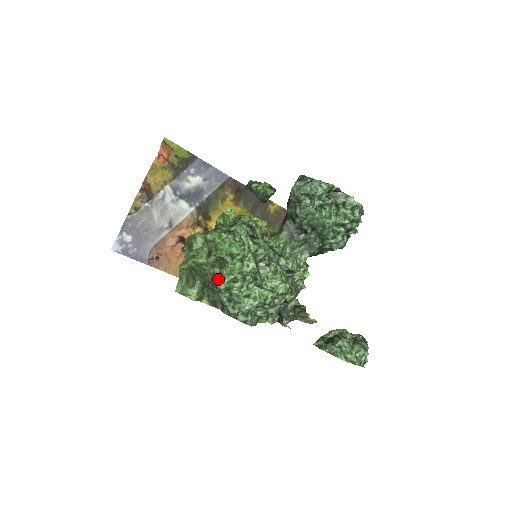
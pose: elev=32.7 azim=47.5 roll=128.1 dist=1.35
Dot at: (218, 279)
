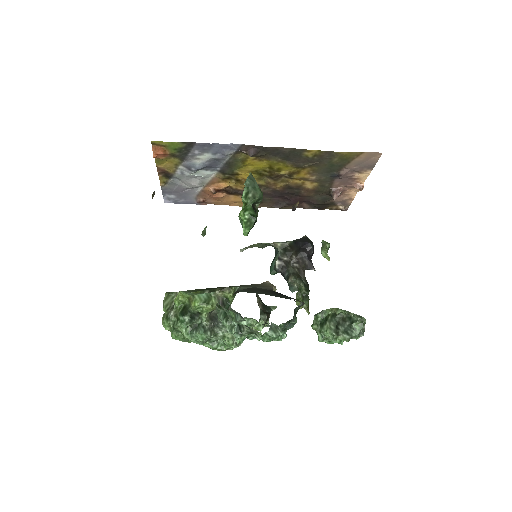
Dot at: occluded
